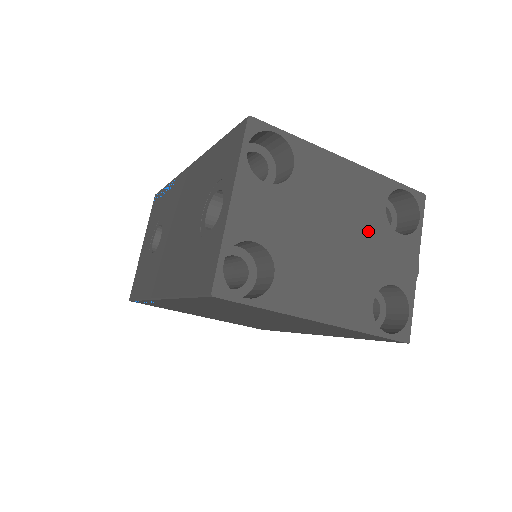
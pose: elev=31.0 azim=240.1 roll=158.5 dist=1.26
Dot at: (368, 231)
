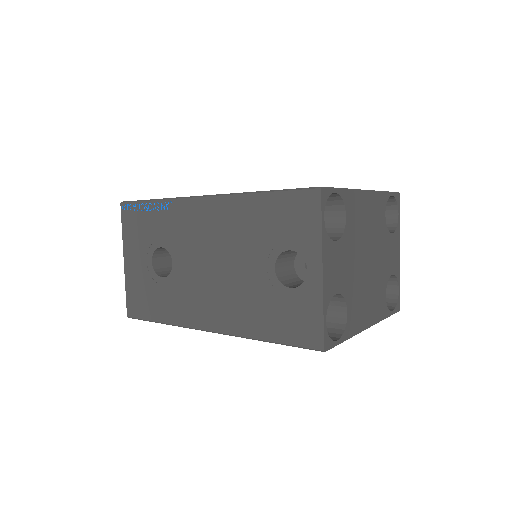
Dot at: (380, 242)
